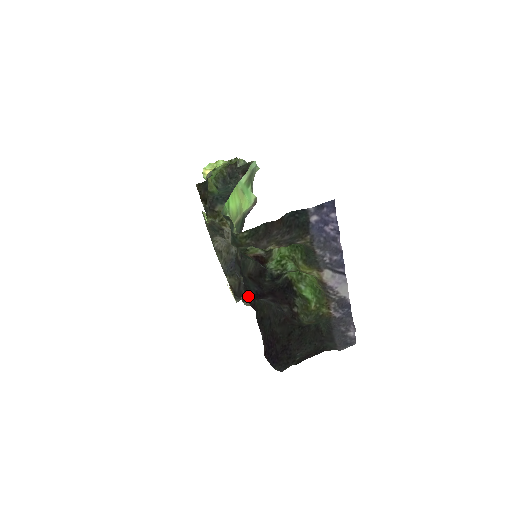
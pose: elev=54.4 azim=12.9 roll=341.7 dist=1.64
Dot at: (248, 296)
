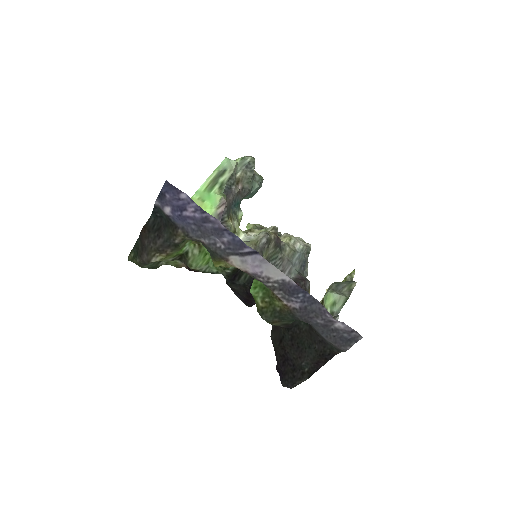
Dot at: occluded
